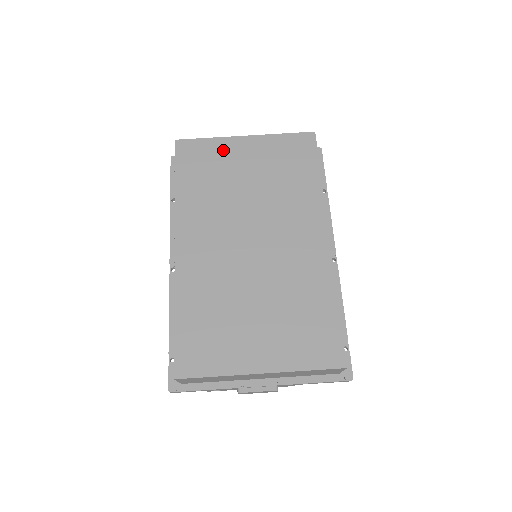
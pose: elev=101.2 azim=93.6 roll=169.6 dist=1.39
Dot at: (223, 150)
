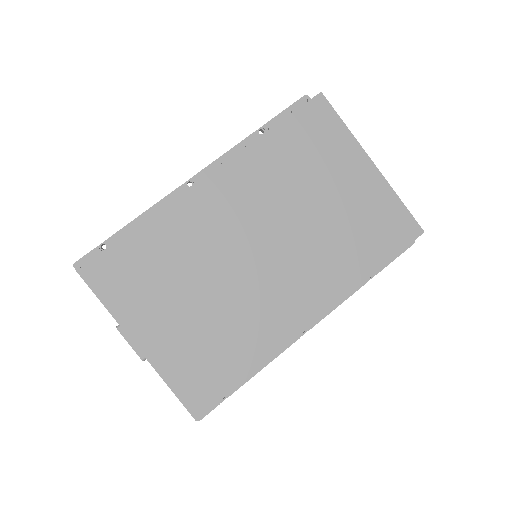
Dot at: (342, 151)
